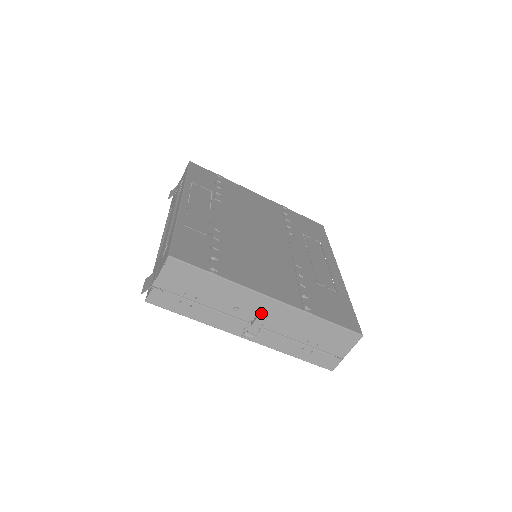
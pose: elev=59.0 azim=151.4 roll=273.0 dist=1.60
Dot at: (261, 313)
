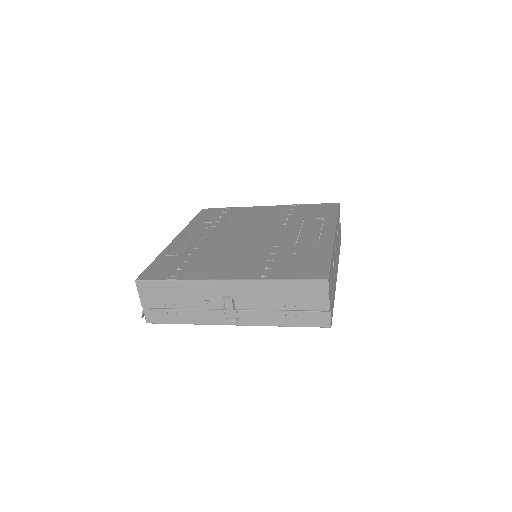
Dot at: (223, 296)
